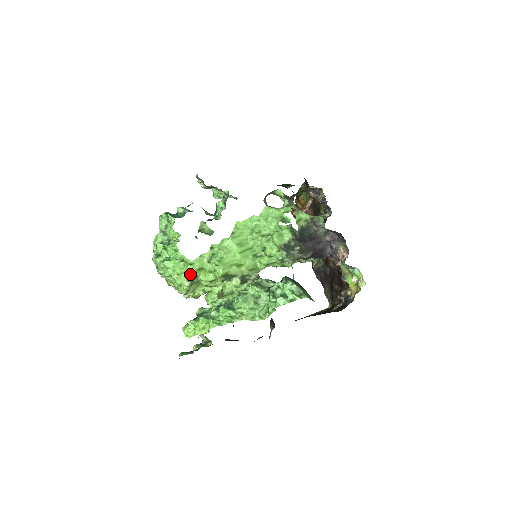
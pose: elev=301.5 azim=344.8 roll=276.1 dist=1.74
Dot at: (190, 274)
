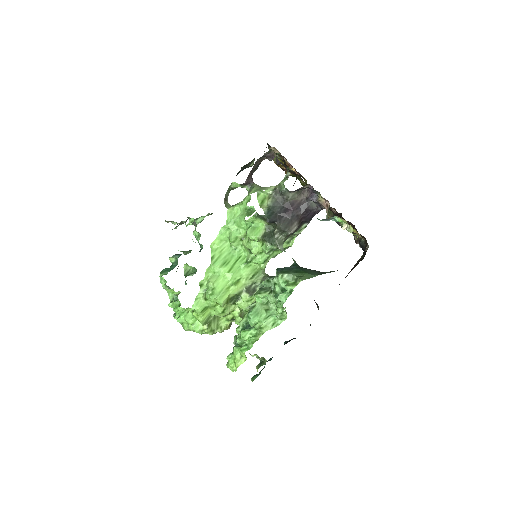
Dot at: (199, 319)
